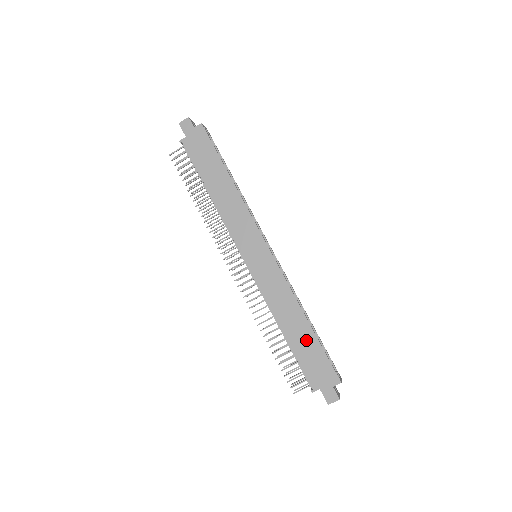
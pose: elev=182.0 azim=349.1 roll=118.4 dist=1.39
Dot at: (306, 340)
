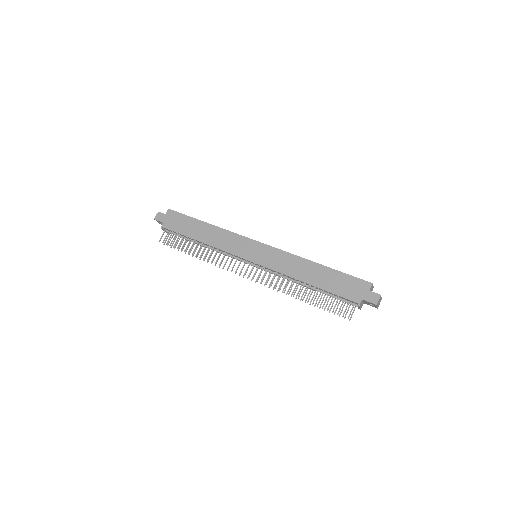
Dot at: (327, 276)
